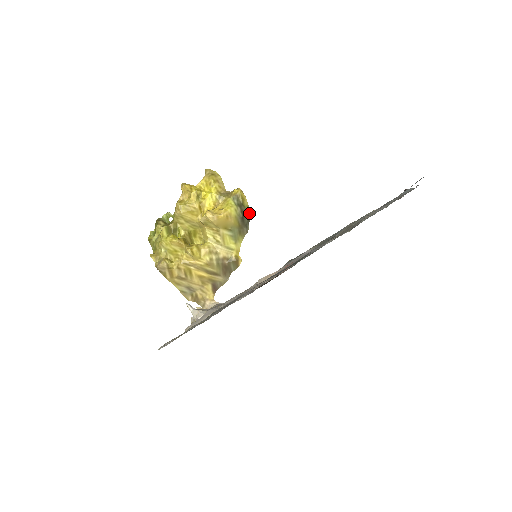
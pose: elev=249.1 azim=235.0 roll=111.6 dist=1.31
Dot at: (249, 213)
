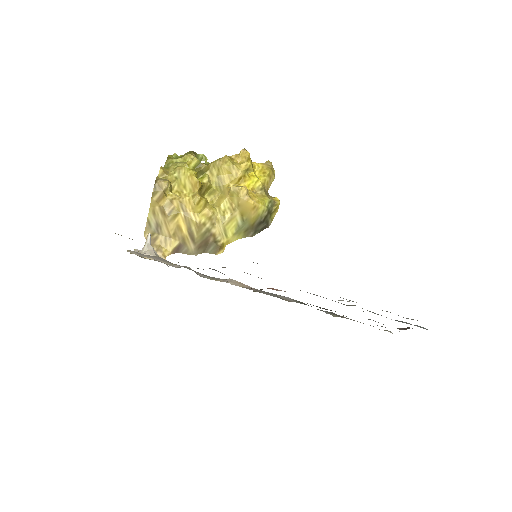
Dot at: (268, 225)
